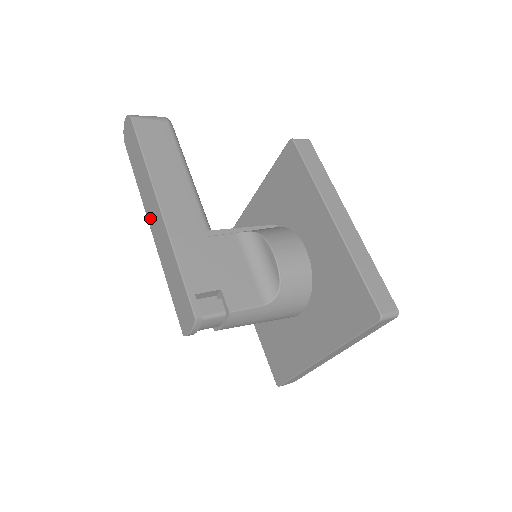
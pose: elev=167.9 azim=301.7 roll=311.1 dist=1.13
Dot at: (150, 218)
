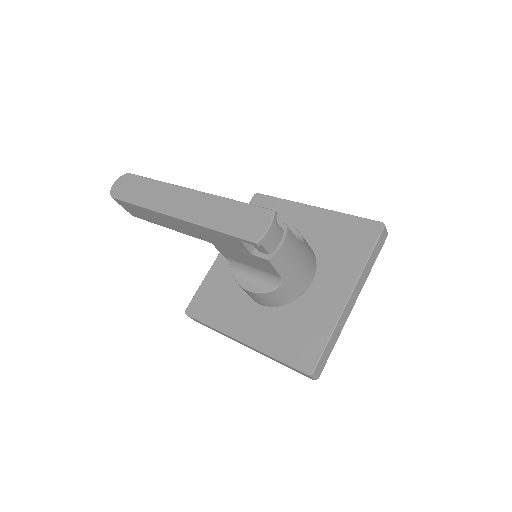
Dot at: (173, 209)
